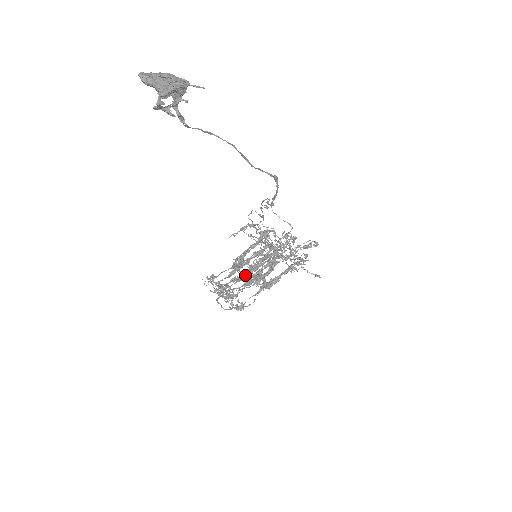
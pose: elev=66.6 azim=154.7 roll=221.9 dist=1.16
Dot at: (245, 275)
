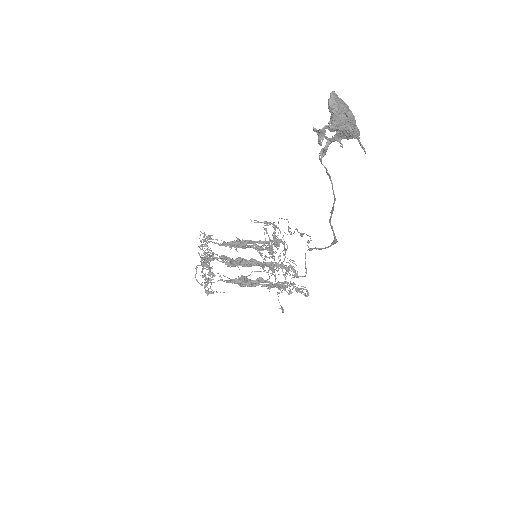
Dot at: (234, 263)
